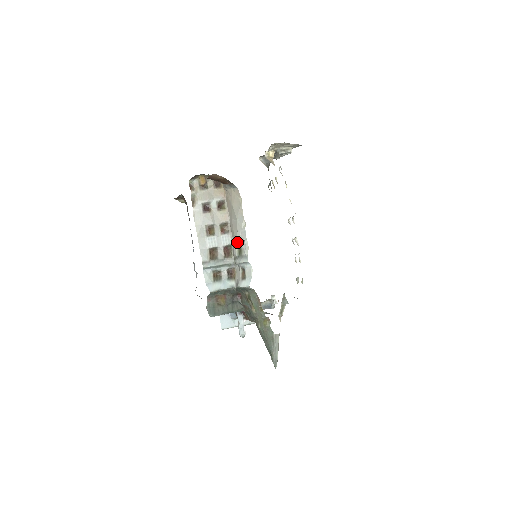
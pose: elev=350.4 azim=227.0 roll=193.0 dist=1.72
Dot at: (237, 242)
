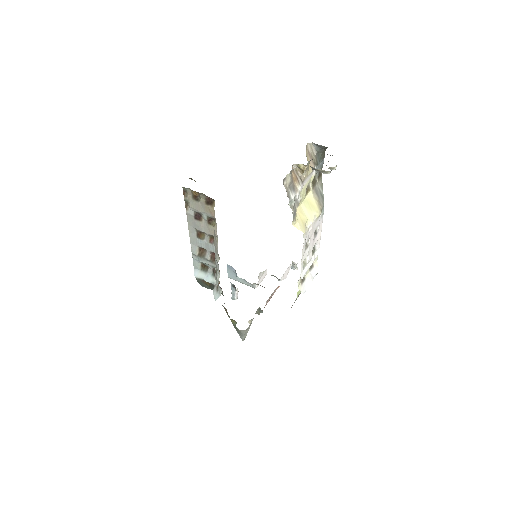
Dot at: (215, 263)
